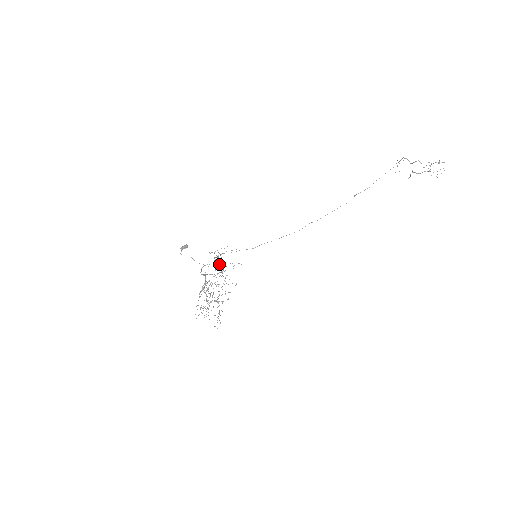
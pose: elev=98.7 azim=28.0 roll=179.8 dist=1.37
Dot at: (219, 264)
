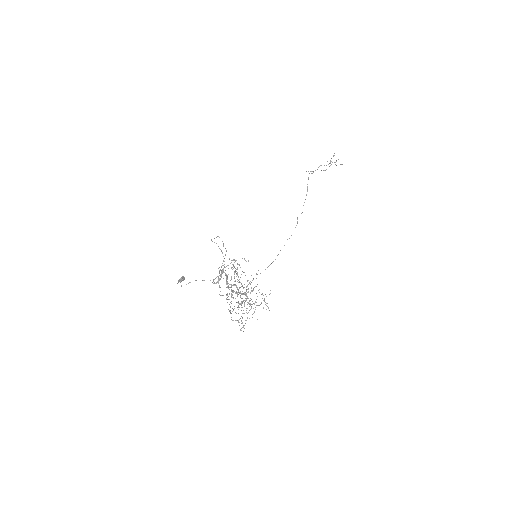
Dot at: occluded
